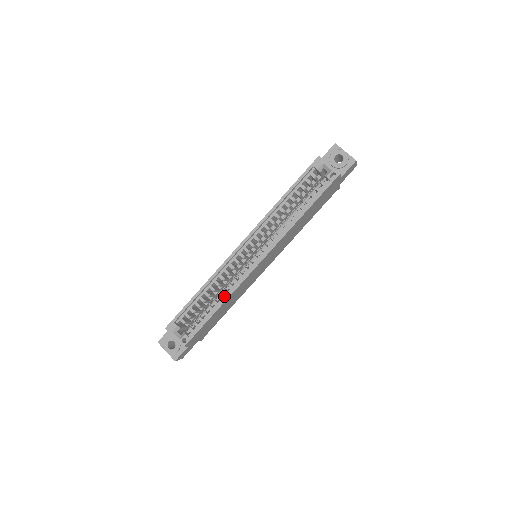
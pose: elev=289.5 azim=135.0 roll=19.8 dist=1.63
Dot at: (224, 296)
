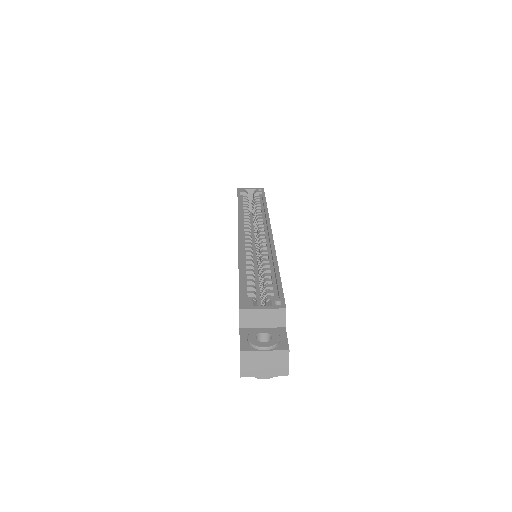
Dot at: (270, 262)
